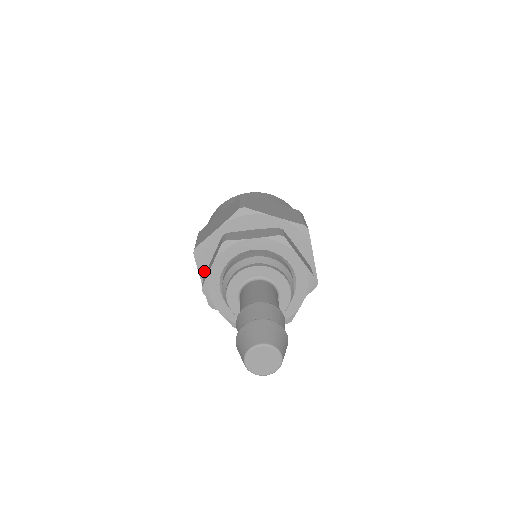
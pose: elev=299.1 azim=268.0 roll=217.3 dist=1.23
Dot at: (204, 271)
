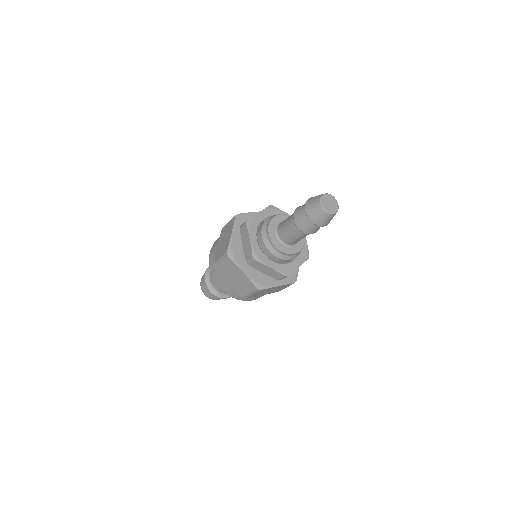
Dot at: (241, 264)
